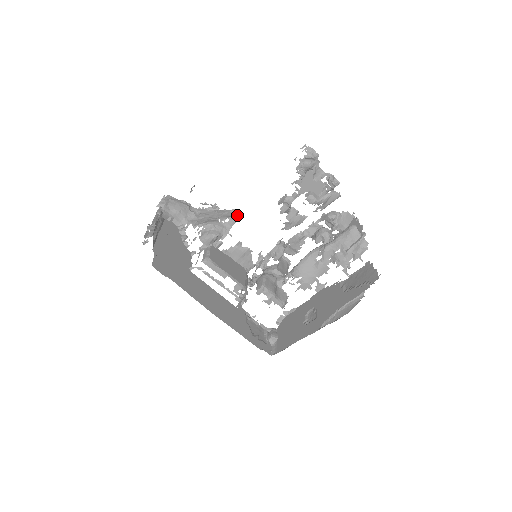
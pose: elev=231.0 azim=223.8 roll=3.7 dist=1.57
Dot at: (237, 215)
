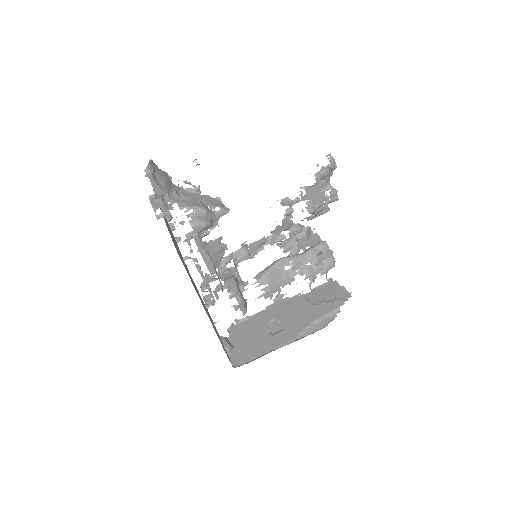
Dot at: (224, 205)
